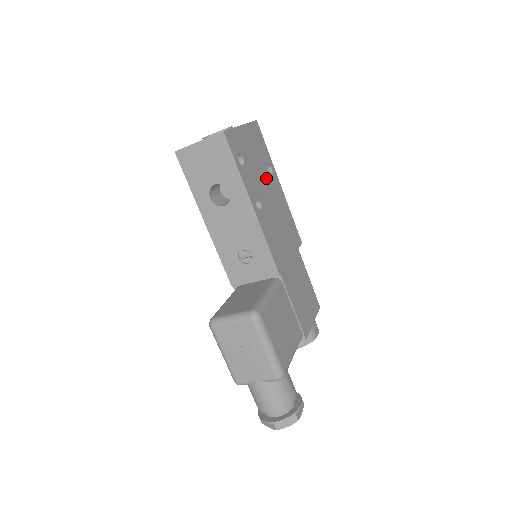
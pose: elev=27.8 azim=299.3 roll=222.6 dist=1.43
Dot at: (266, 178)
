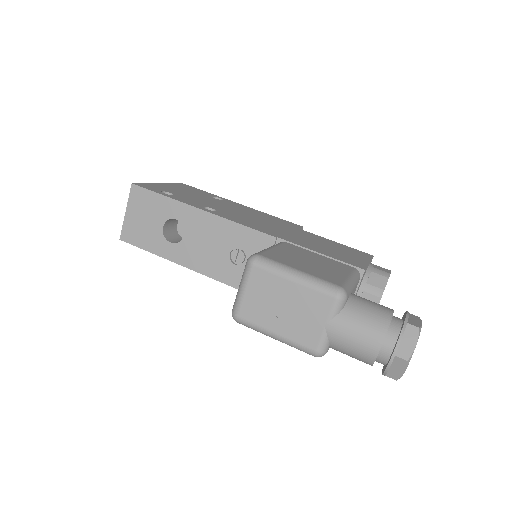
Dot at: (214, 201)
